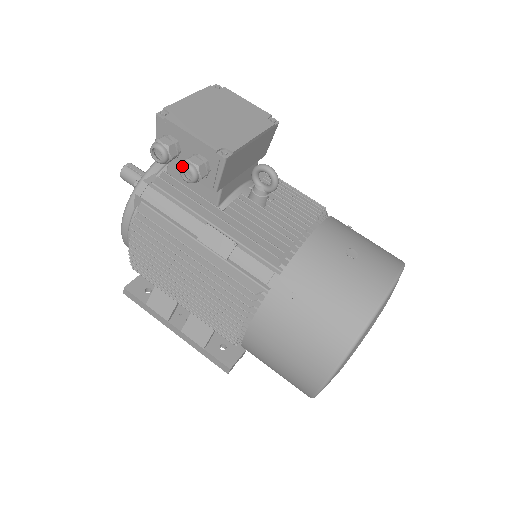
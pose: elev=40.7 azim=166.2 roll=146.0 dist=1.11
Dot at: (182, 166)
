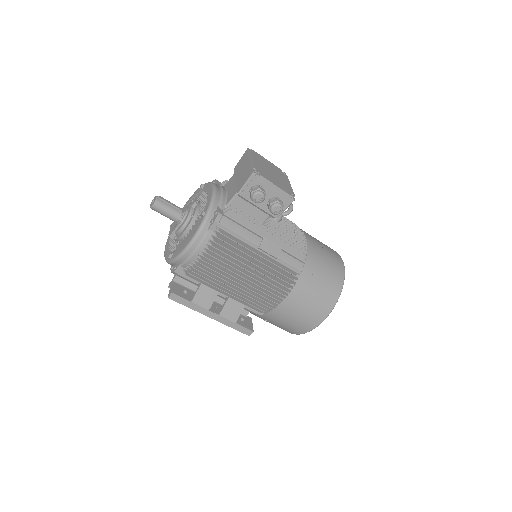
Dot at: (276, 205)
